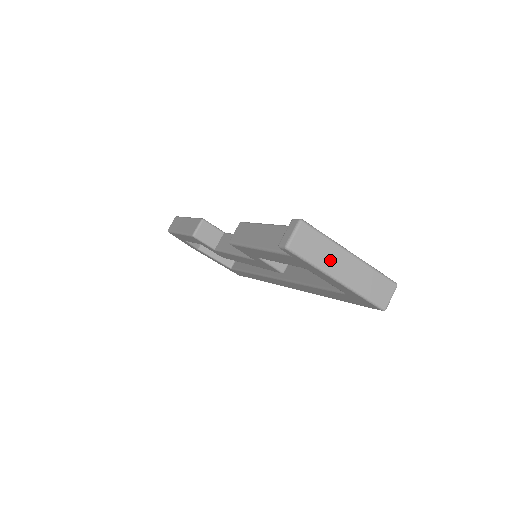
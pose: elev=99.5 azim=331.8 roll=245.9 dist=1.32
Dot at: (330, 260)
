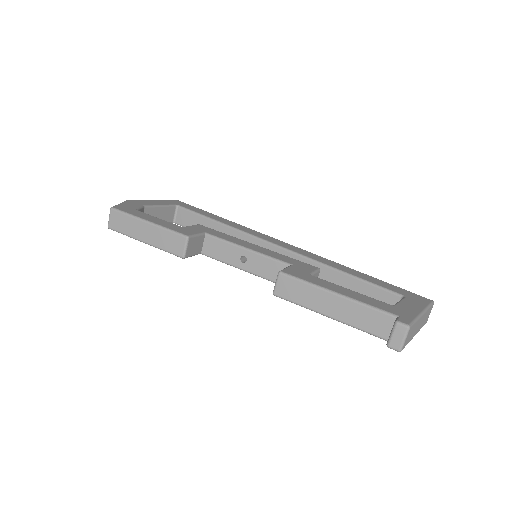
Dot at: (415, 331)
